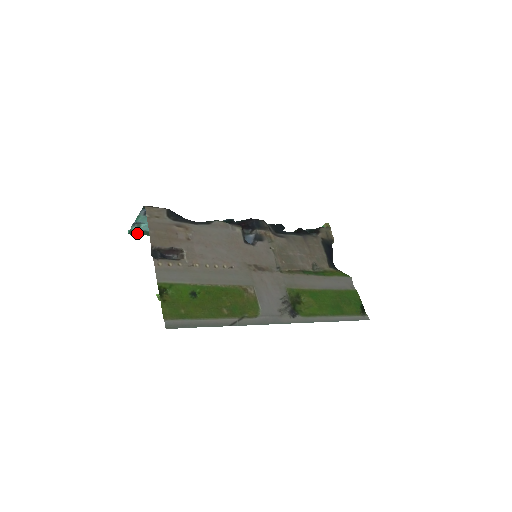
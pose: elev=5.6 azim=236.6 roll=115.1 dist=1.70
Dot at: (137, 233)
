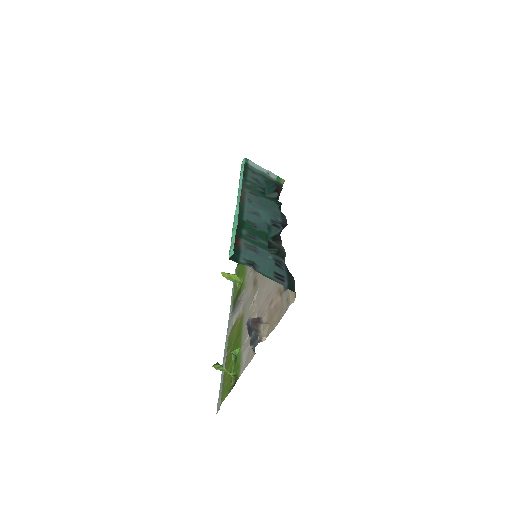
Dot at: occluded
